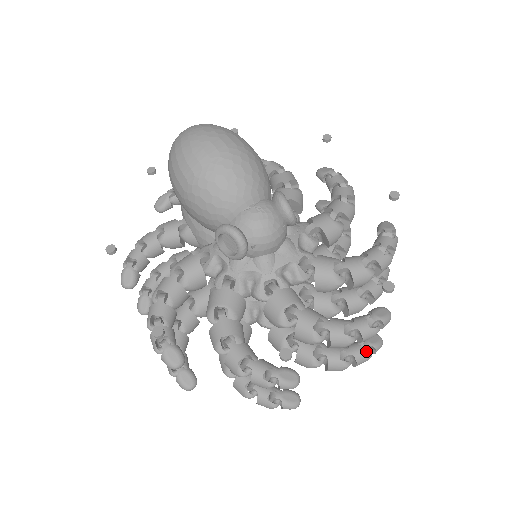
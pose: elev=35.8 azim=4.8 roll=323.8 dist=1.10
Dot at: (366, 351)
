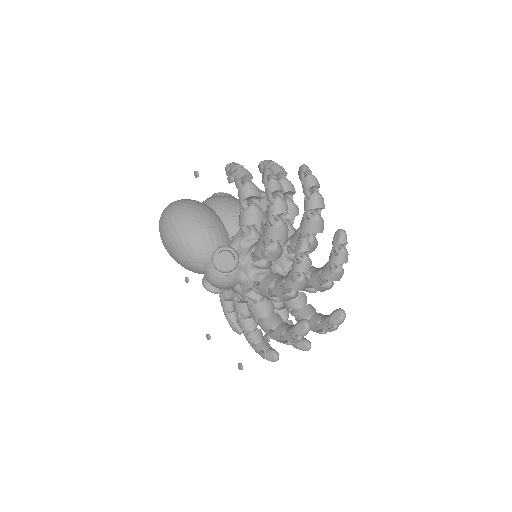
Dot at: (332, 324)
